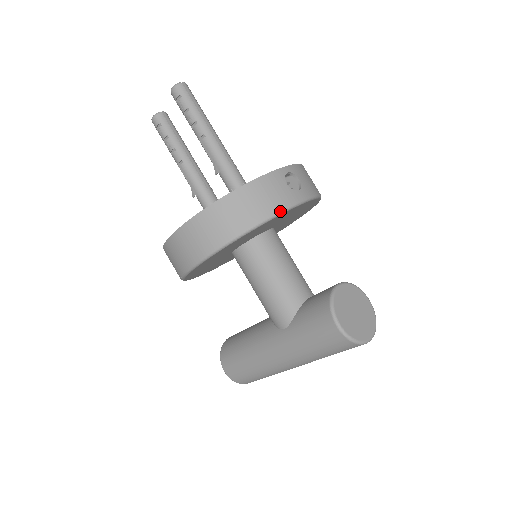
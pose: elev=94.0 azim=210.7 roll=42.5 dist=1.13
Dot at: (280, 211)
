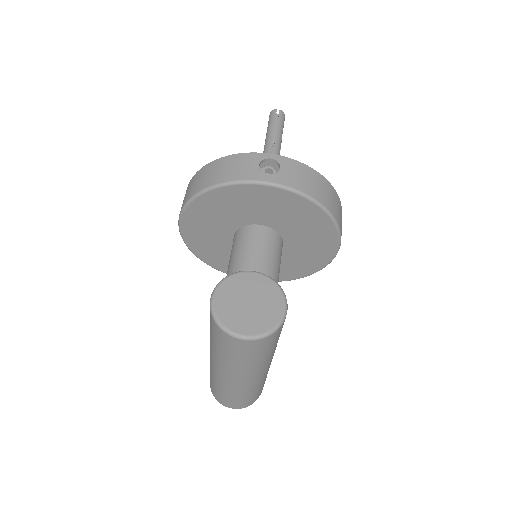
Dot at: (232, 181)
